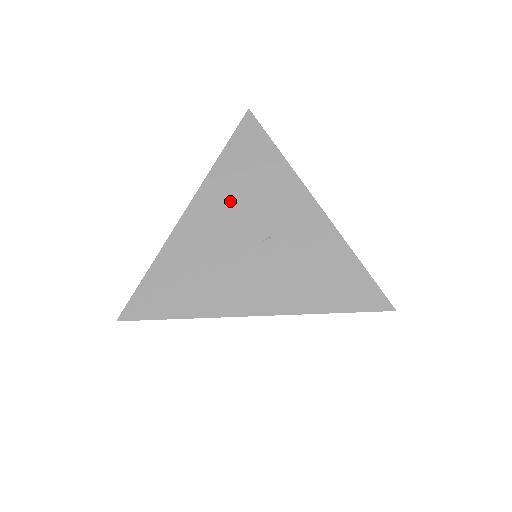
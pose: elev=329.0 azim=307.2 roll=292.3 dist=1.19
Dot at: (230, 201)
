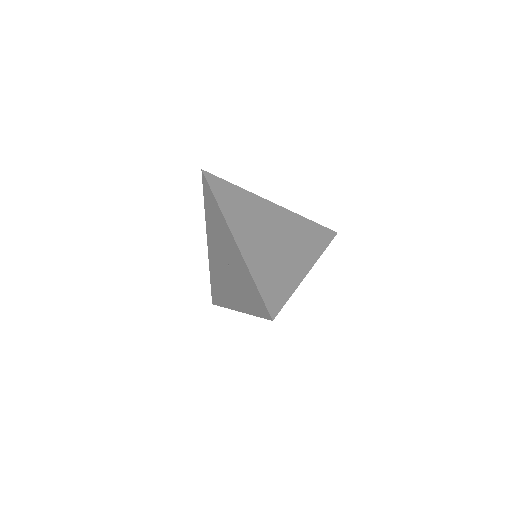
Dot at: (214, 239)
